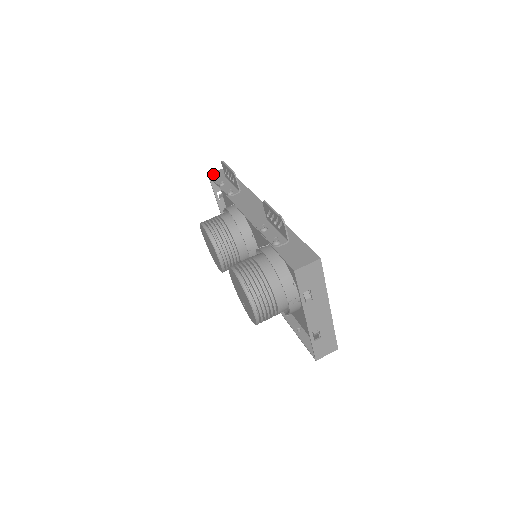
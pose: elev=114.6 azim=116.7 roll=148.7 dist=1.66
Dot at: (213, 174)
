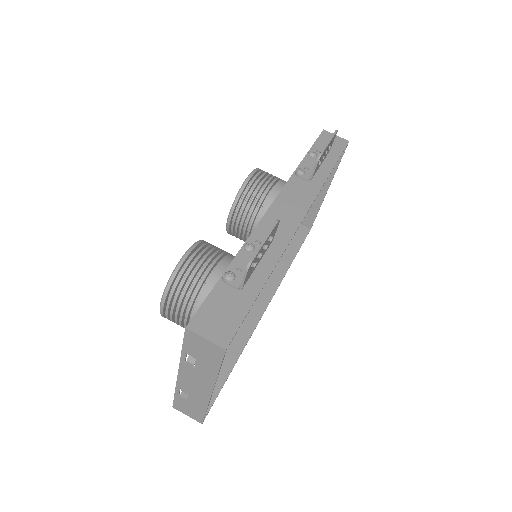
Dot at: (327, 134)
